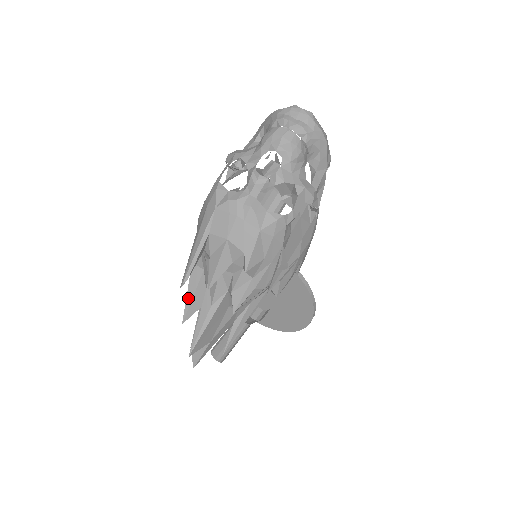
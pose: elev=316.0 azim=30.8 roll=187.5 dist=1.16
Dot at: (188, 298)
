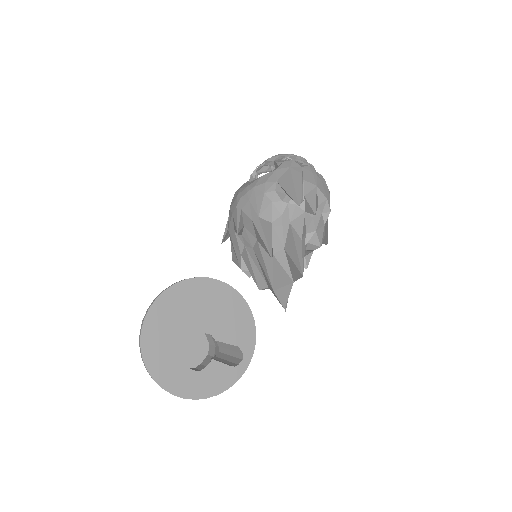
Dot at: (268, 240)
